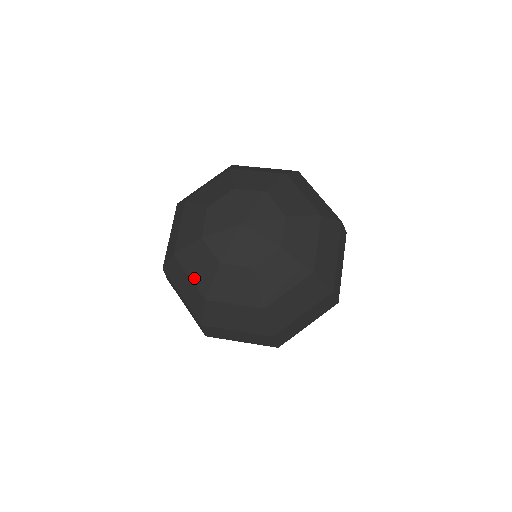
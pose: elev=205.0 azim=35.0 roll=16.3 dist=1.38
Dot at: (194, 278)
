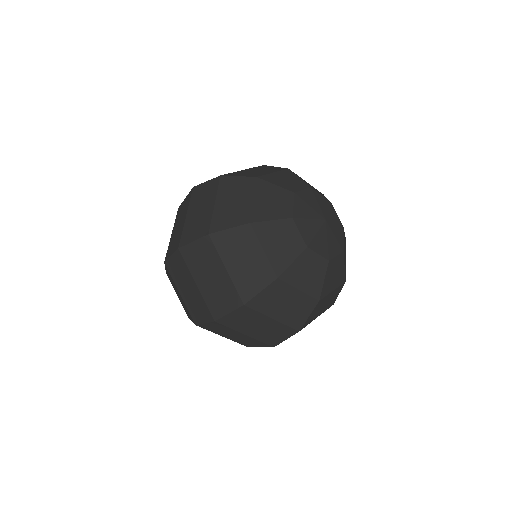
Dot at: (270, 253)
